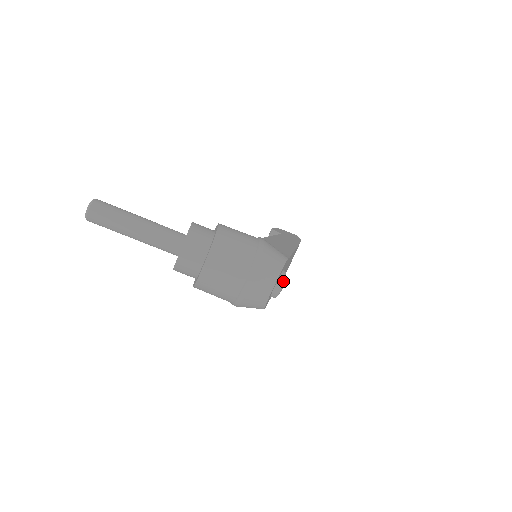
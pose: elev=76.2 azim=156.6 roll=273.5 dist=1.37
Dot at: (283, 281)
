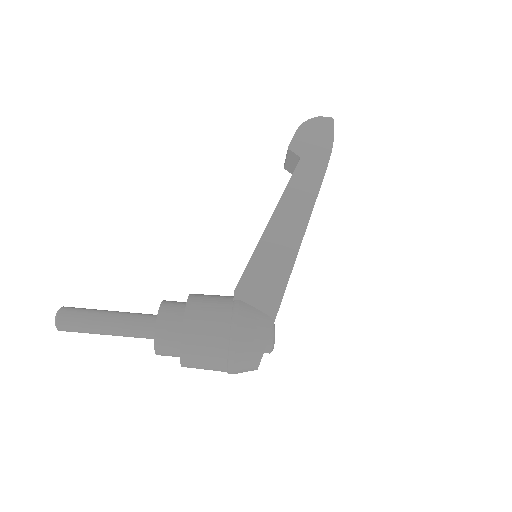
Dot at: (270, 350)
